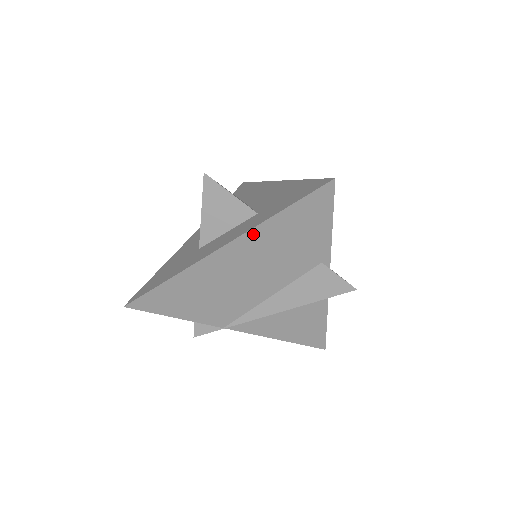
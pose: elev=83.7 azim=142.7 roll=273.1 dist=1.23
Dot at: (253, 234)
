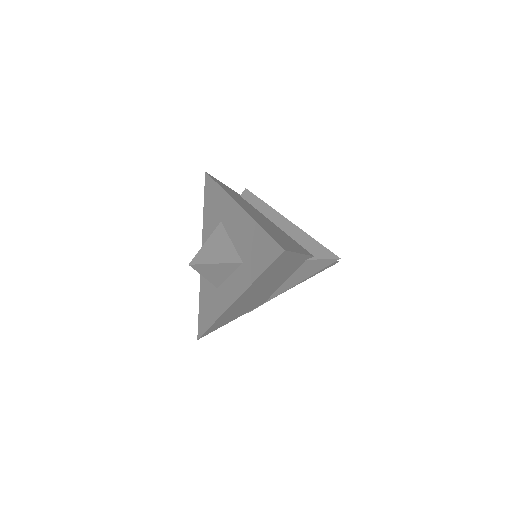
Dot at: (250, 288)
